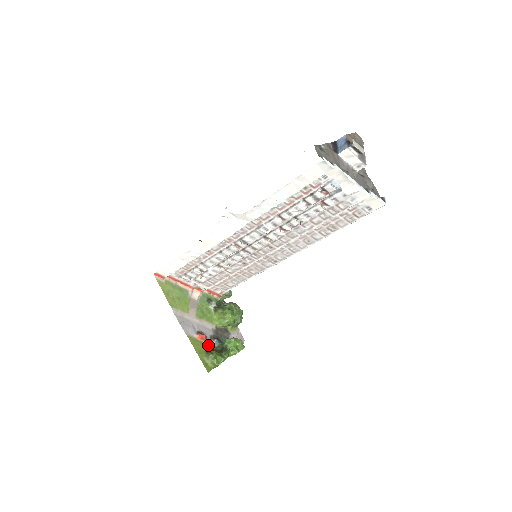
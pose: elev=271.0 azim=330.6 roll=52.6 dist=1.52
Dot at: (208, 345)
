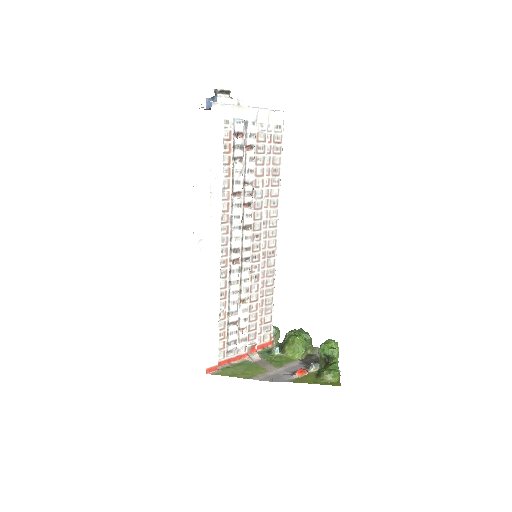
Dot at: (312, 373)
